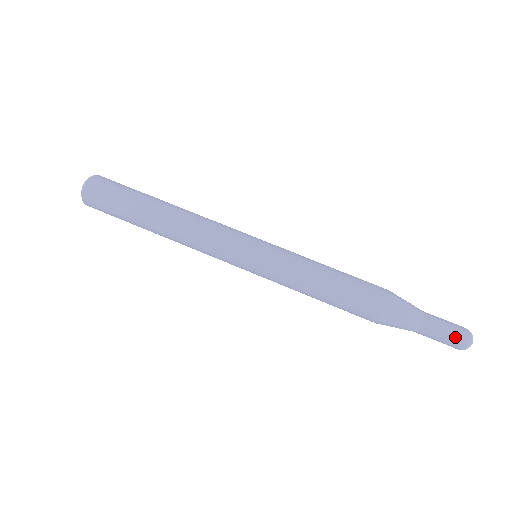
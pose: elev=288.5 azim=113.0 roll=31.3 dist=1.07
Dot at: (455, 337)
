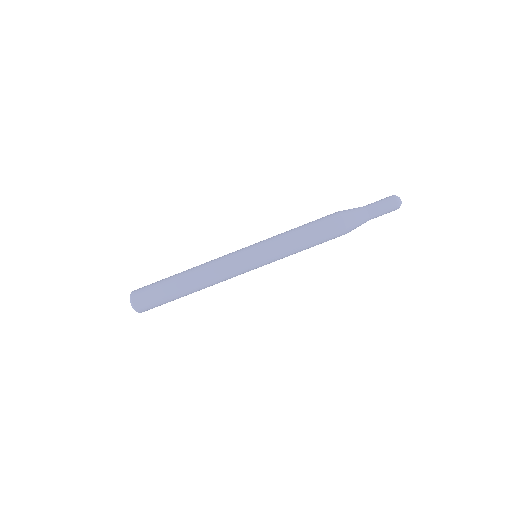
Dot at: (390, 204)
